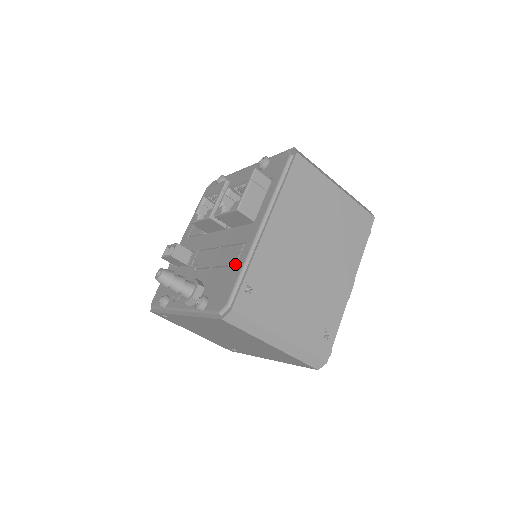
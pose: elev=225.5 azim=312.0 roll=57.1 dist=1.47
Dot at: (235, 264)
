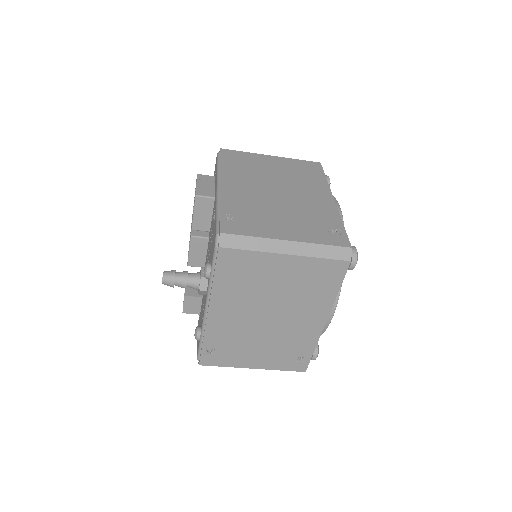
Dot at: (214, 222)
